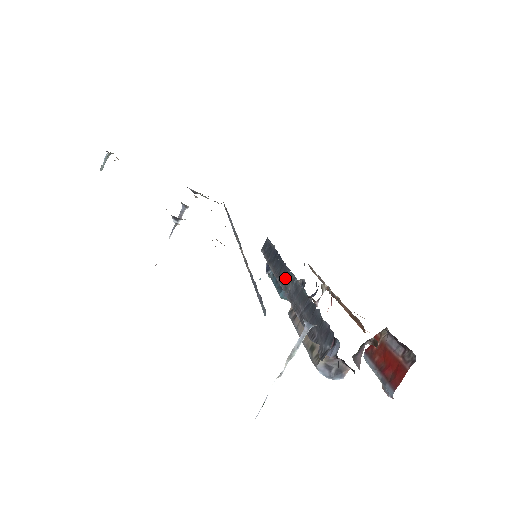
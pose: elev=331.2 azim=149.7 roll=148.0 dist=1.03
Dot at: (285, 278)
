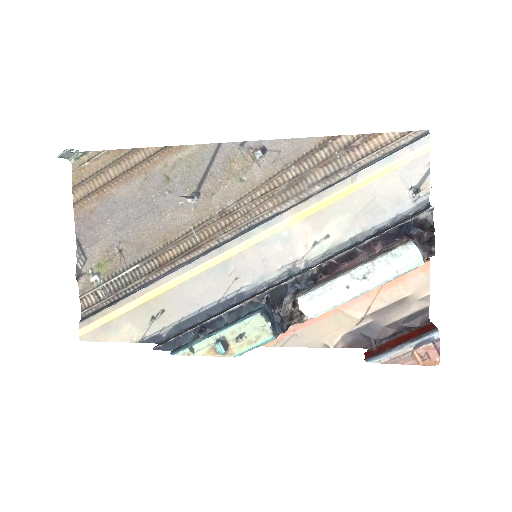
Dot at: (282, 282)
